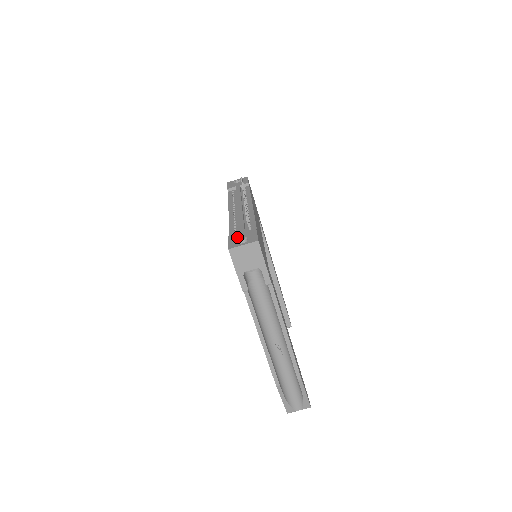
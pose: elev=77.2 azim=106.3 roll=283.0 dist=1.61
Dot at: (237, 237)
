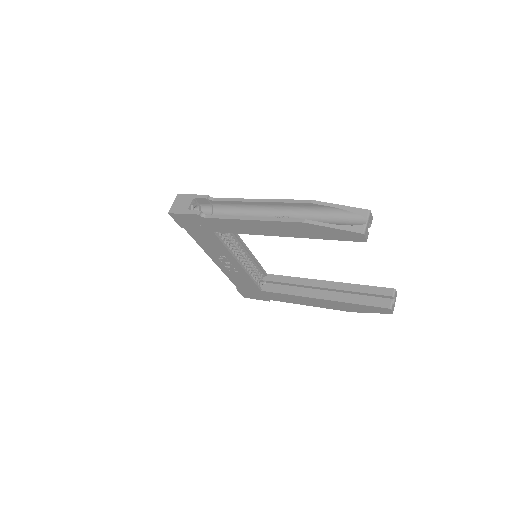
Dot at: occluded
